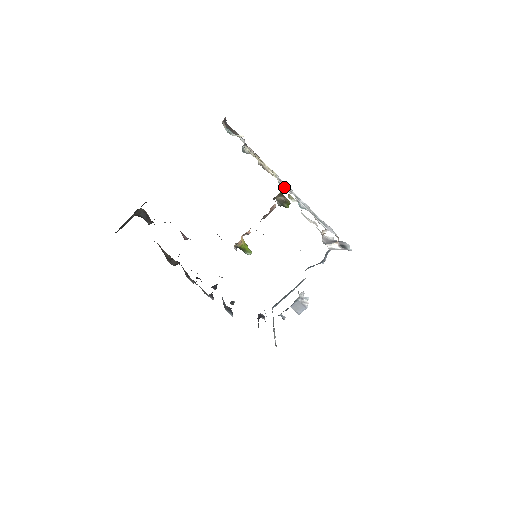
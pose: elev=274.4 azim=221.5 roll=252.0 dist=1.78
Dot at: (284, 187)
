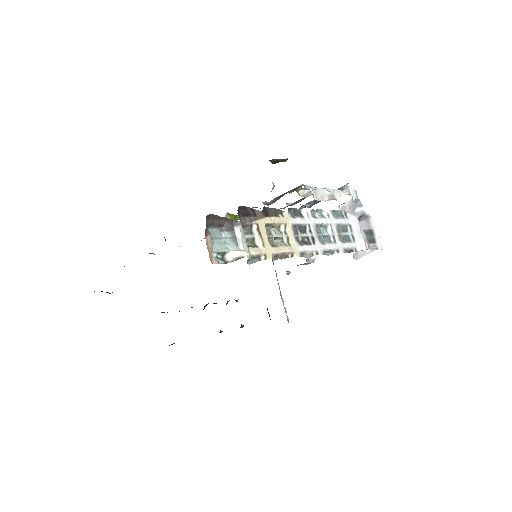
Dot at: (307, 251)
